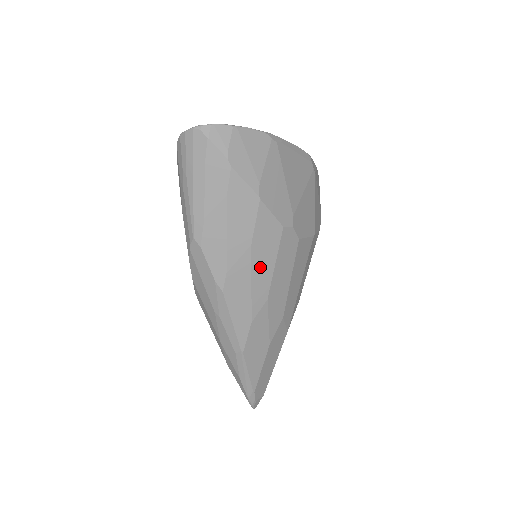
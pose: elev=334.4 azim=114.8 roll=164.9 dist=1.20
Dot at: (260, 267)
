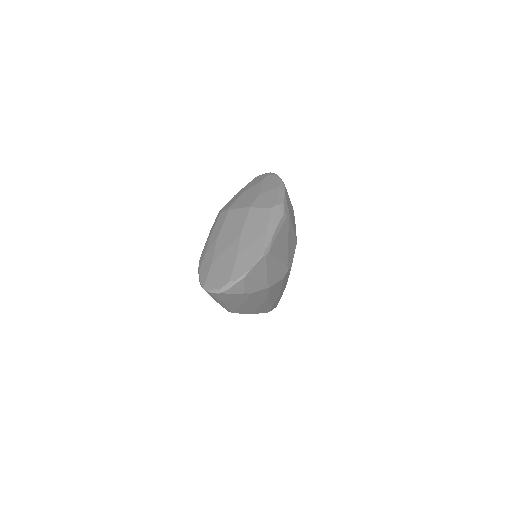
Dot at: (274, 295)
